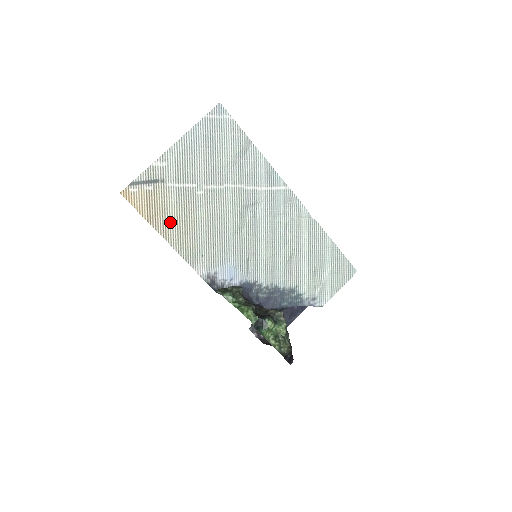
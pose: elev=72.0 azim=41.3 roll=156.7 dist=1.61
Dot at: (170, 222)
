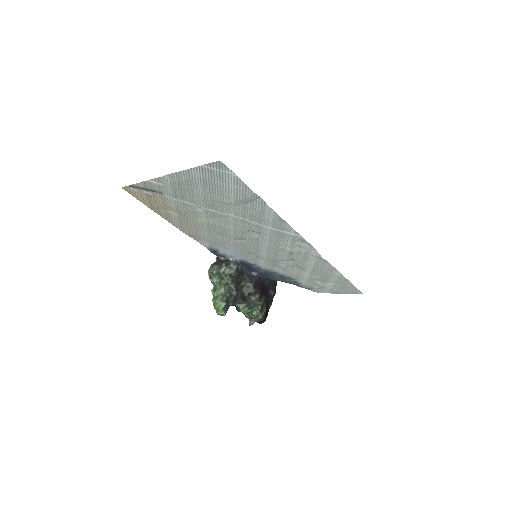
Dot at: (172, 216)
